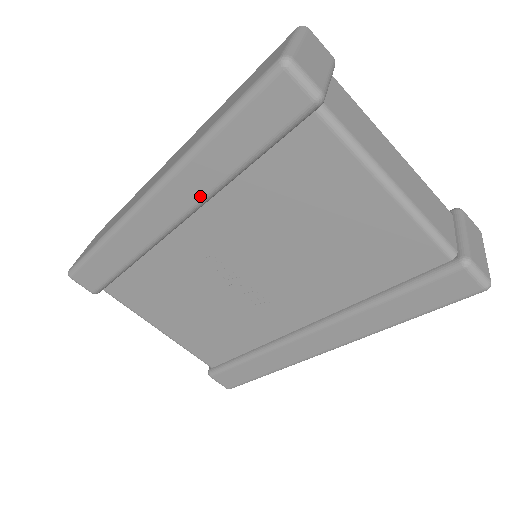
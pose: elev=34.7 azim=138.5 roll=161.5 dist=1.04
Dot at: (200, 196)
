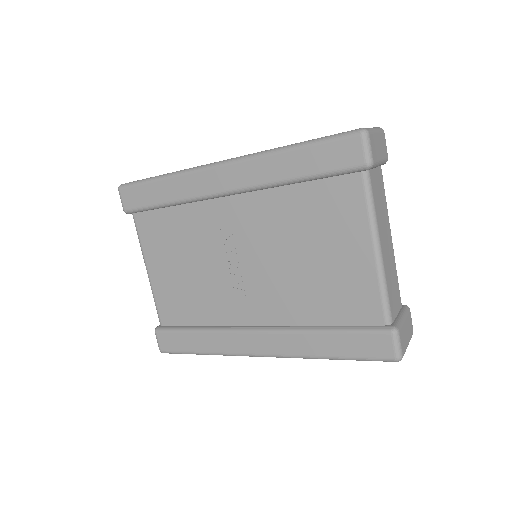
Dot at: (256, 183)
